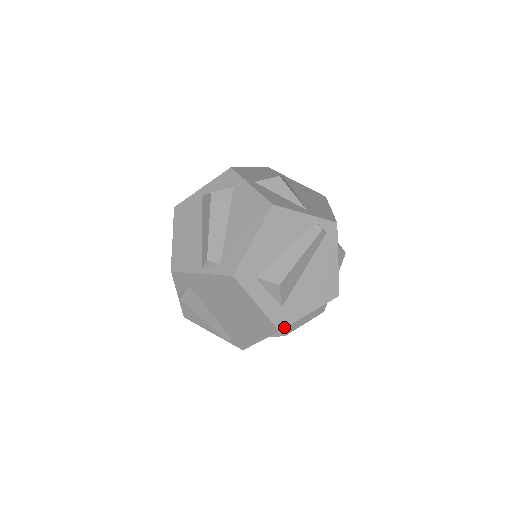
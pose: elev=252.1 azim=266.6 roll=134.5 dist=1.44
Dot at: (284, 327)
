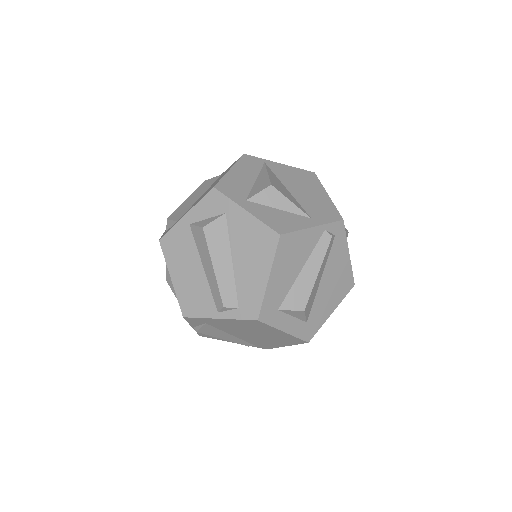
Dot at: (312, 337)
